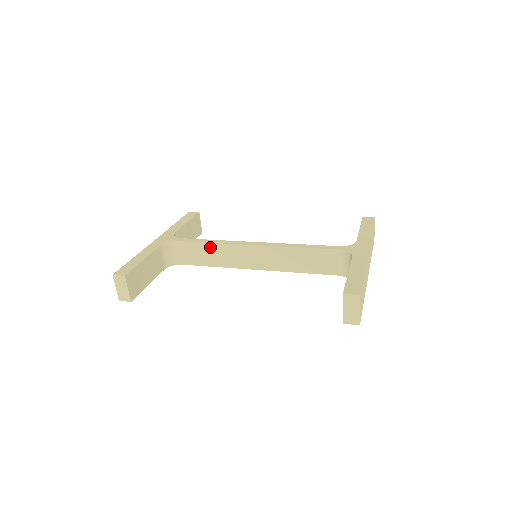
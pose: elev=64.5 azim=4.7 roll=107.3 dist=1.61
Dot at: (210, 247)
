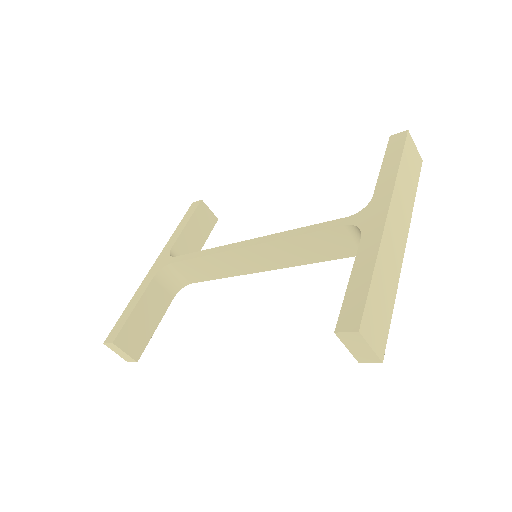
Dot at: (203, 261)
